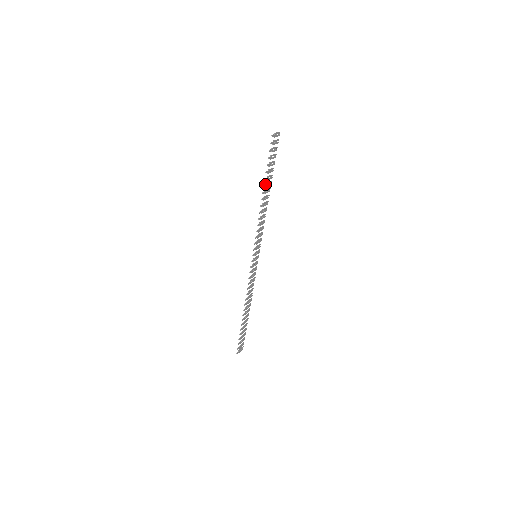
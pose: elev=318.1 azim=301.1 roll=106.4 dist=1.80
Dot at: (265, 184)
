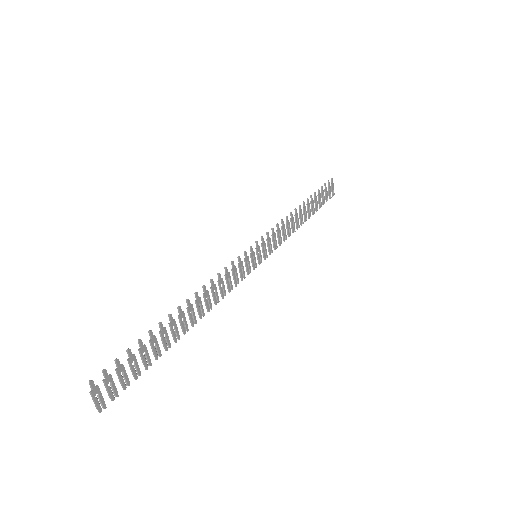
Dot at: (307, 203)
